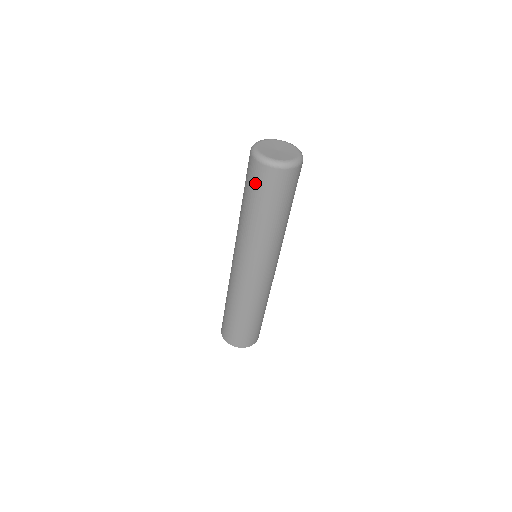
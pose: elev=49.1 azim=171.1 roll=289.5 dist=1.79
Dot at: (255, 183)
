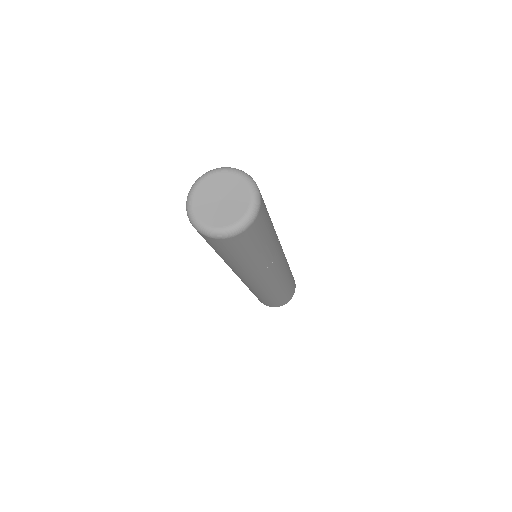
Dot at: (237, 248)
